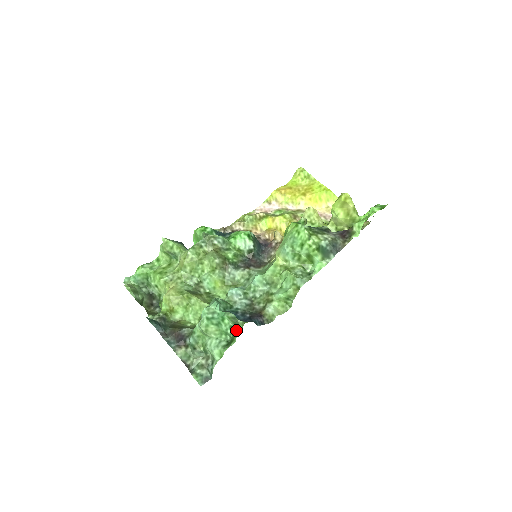
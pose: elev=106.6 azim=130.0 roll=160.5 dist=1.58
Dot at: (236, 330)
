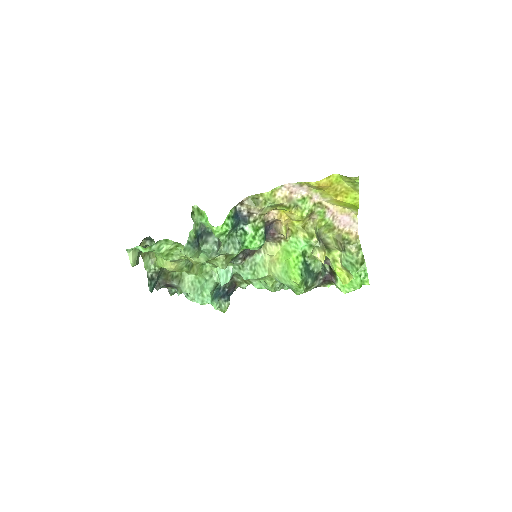
Dot at: occluded
